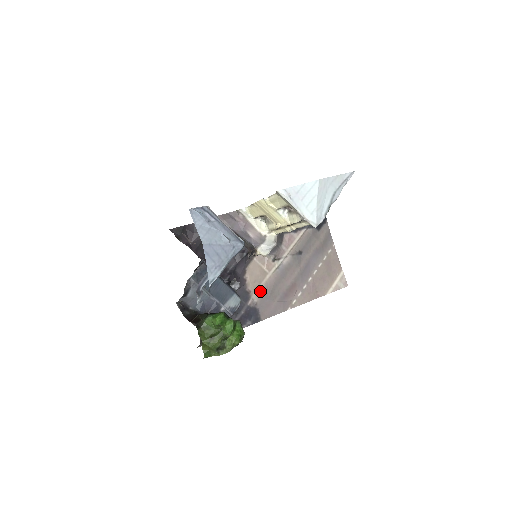
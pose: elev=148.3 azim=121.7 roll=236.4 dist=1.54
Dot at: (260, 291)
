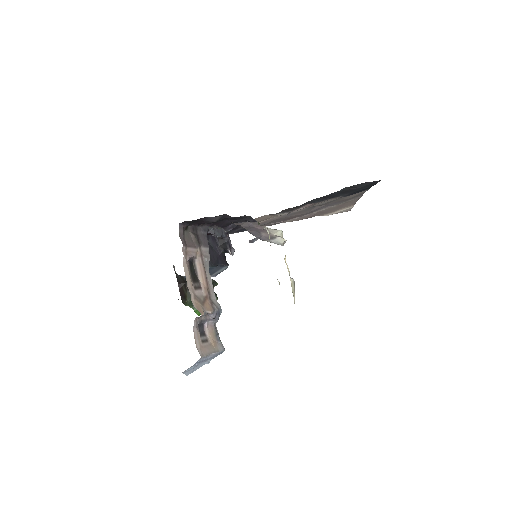
Dot at: occluded
